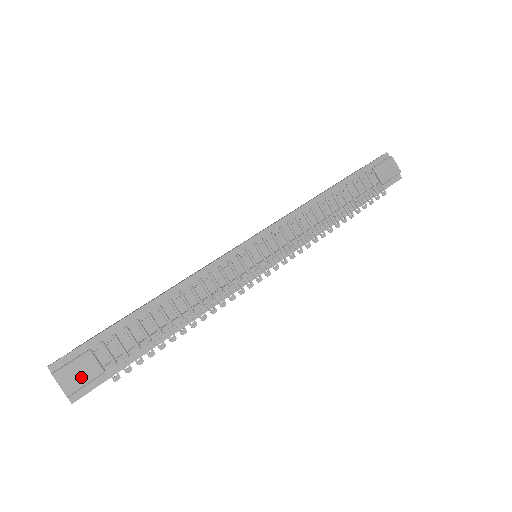
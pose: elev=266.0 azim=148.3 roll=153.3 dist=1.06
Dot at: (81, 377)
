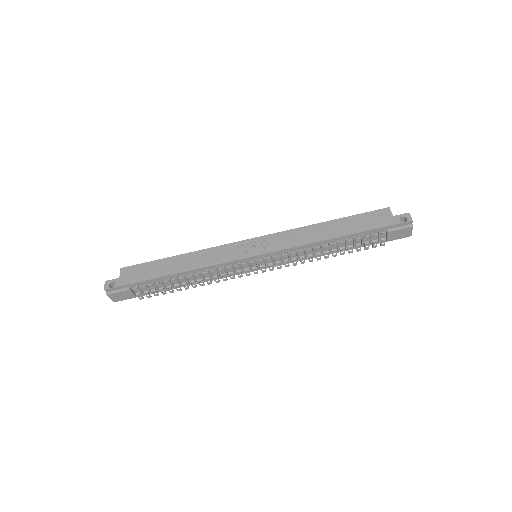
Dot at: (122, 297)
